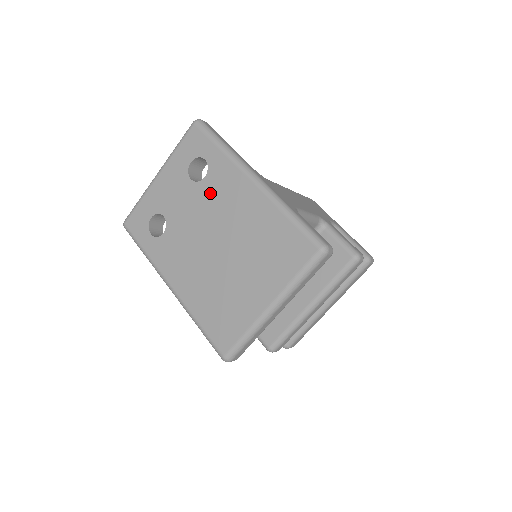
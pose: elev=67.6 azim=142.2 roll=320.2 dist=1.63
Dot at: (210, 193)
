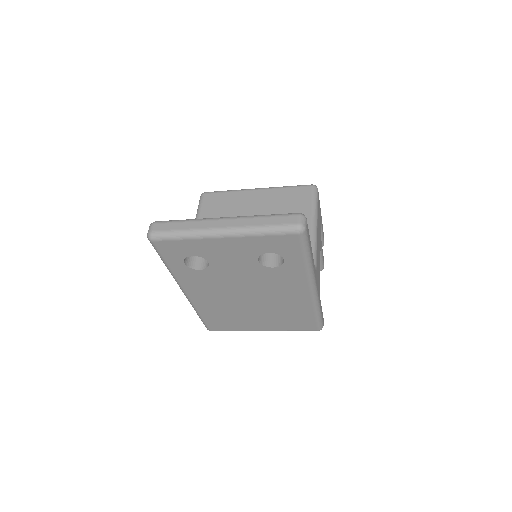
Dot at: (269, 277)
